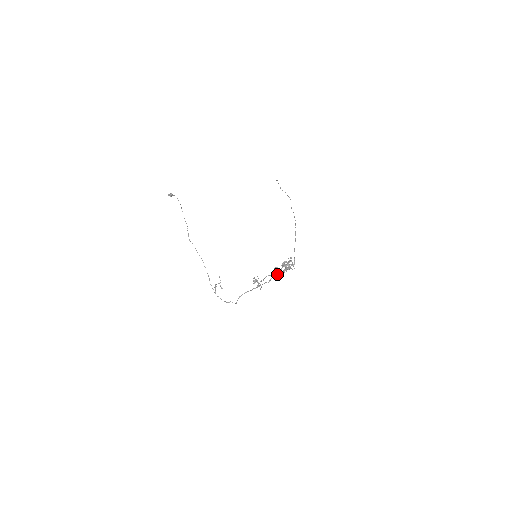
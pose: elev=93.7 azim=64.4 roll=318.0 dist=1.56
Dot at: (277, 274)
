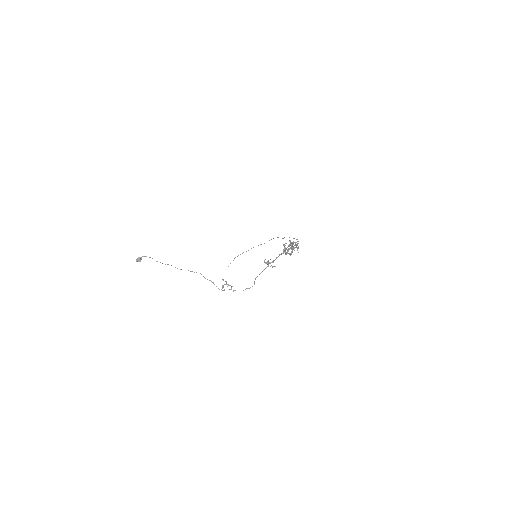
Dot at: (288, 248)
